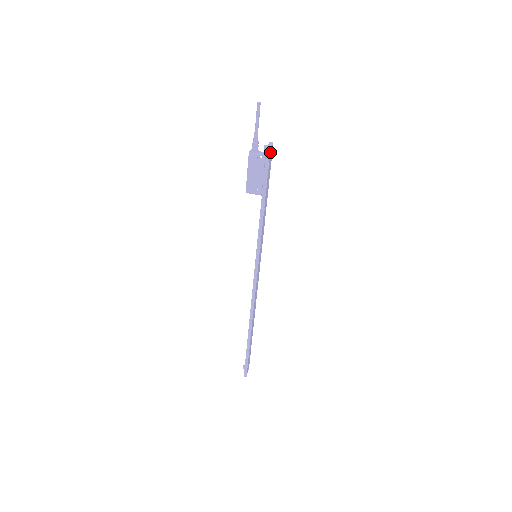
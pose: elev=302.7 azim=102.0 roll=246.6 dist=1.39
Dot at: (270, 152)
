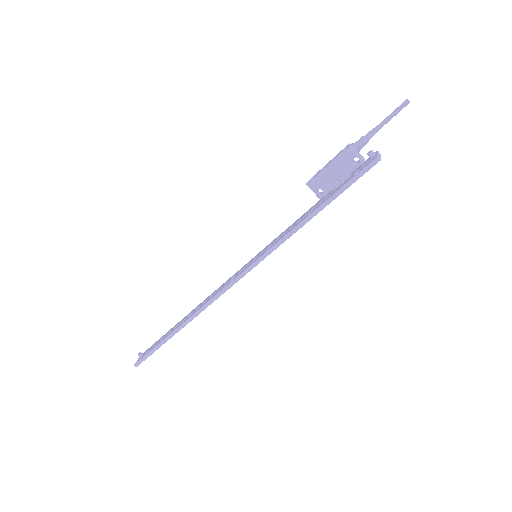
Dot at: (376, 163)
